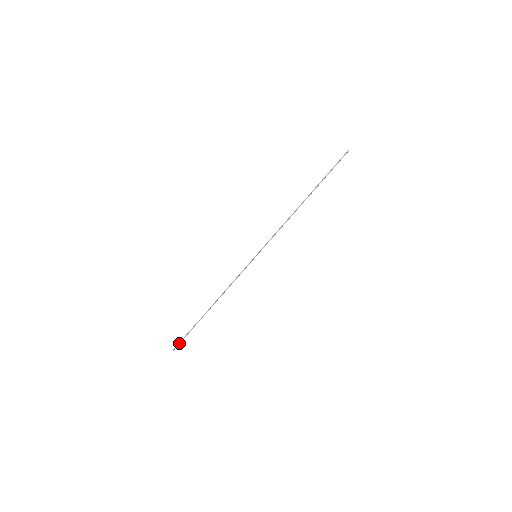
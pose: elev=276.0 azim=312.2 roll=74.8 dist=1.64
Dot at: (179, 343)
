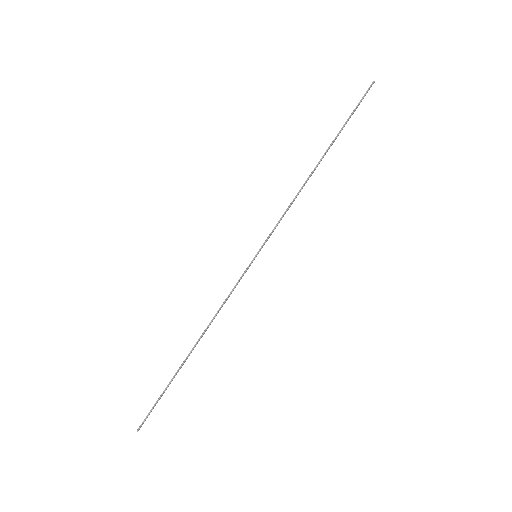
Dot at: (146, 417)
